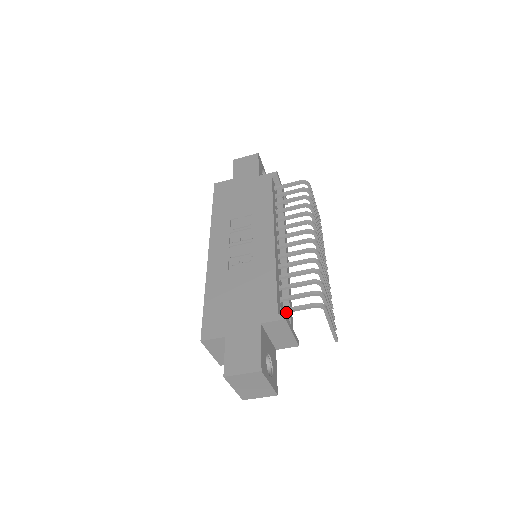
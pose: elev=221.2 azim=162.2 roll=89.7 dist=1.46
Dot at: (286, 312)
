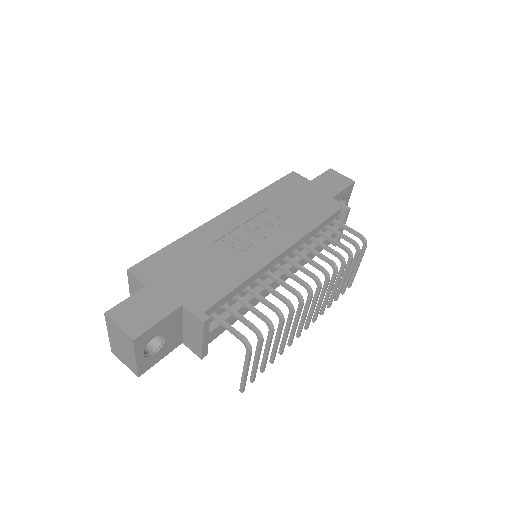
Dot at: (216, 319)
